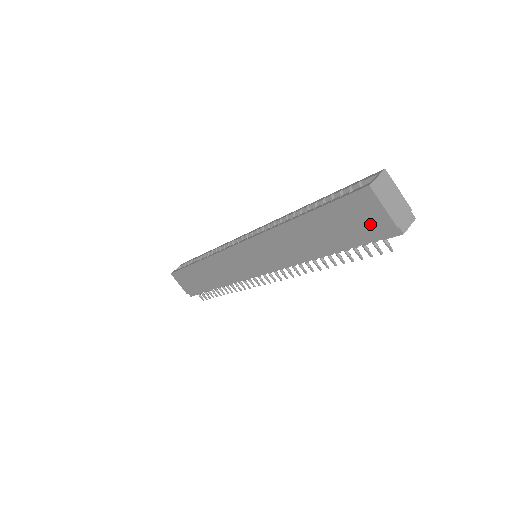
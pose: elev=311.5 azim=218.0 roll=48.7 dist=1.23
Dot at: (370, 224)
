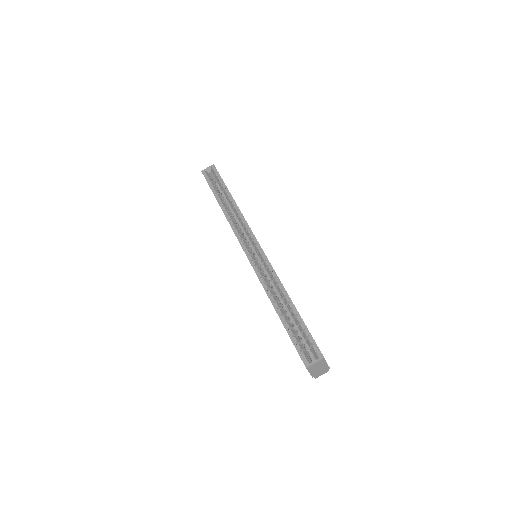
Dot at: occluded
